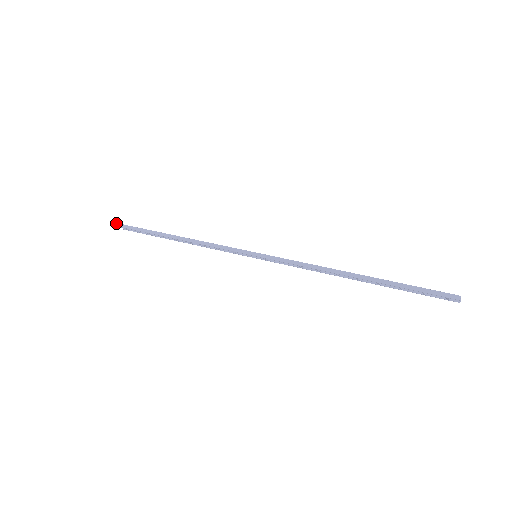
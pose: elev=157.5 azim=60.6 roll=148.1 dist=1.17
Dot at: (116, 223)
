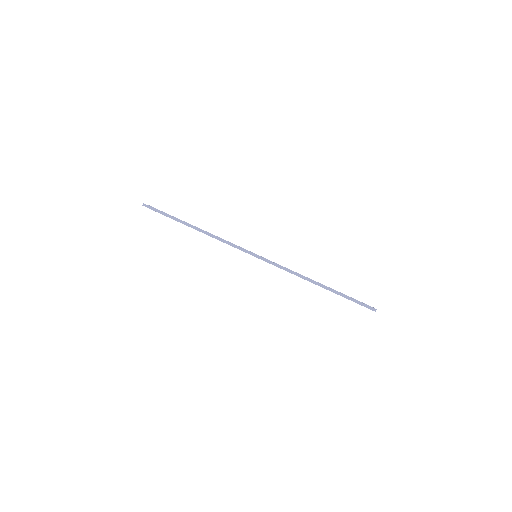
Dot at: (146, 205)
